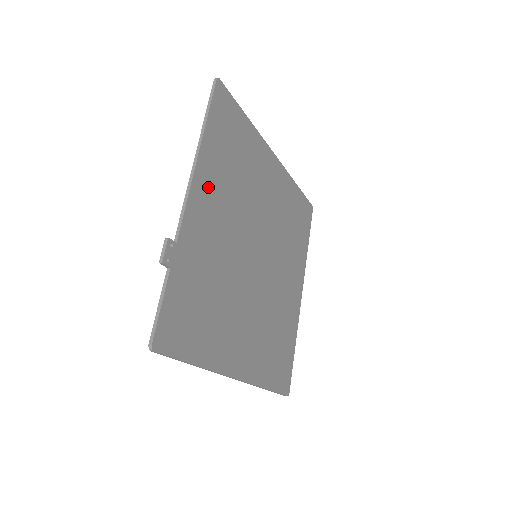
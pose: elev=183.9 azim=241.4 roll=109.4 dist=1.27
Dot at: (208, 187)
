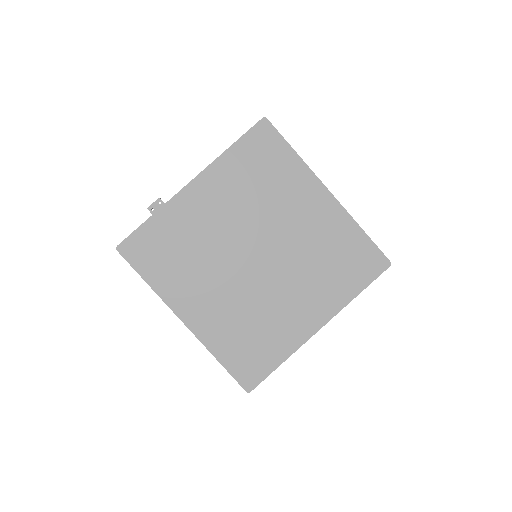
Dot at: (215, 184)
